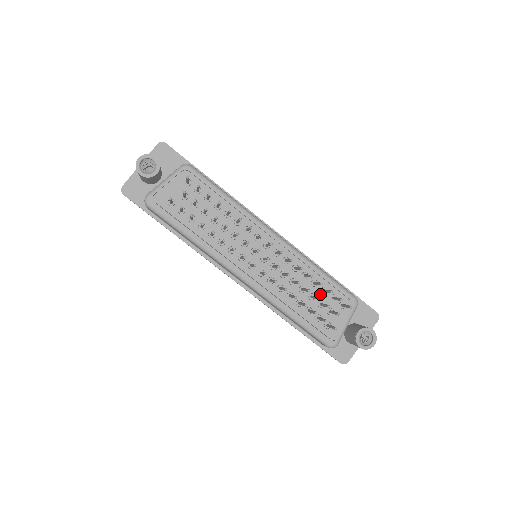
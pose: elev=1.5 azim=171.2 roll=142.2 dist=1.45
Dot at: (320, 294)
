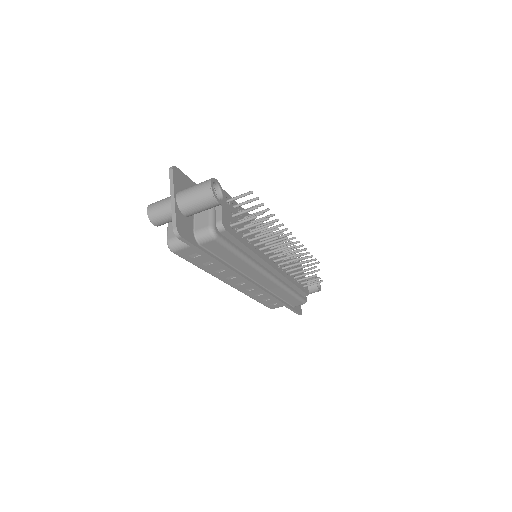
Dot at: occluded
